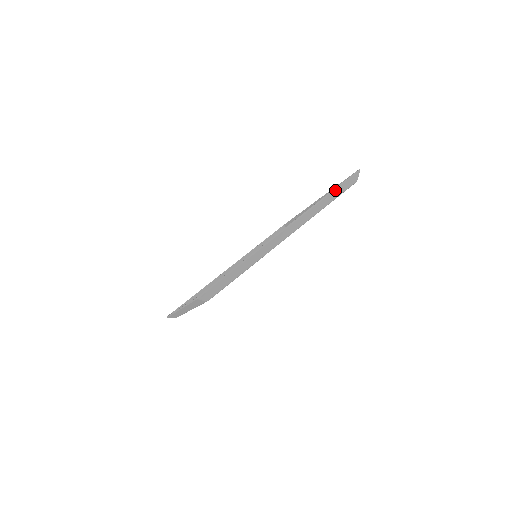
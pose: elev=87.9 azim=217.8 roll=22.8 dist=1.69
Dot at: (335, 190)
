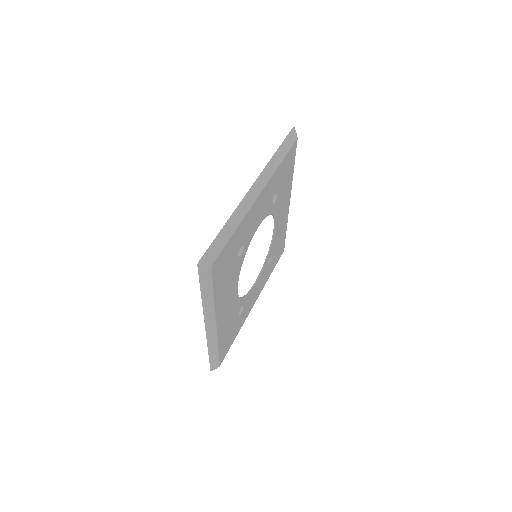
Dot at: (281, 147)
